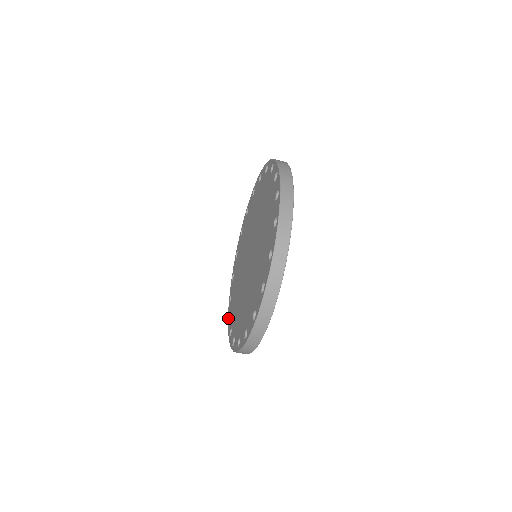
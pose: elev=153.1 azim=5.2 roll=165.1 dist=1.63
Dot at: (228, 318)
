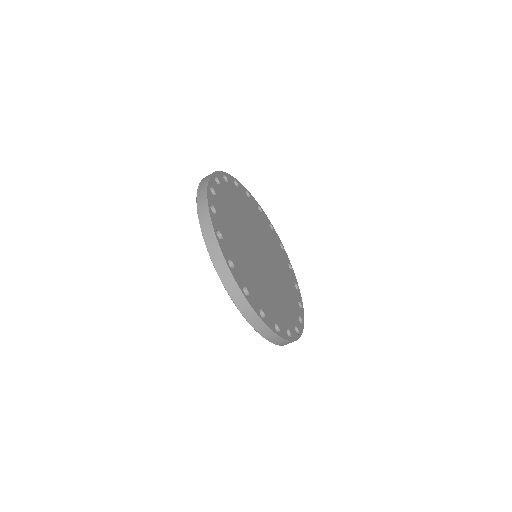
Dot at: occluded
